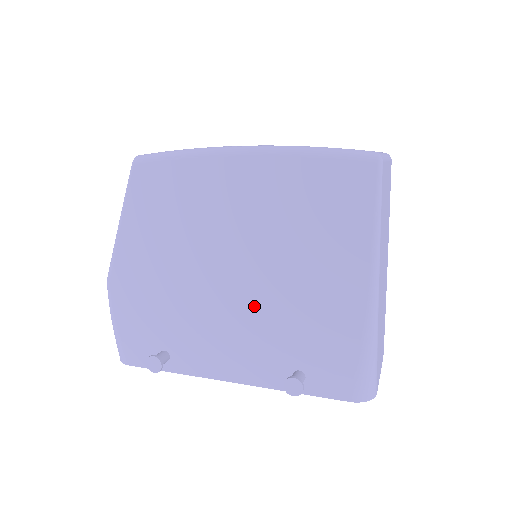
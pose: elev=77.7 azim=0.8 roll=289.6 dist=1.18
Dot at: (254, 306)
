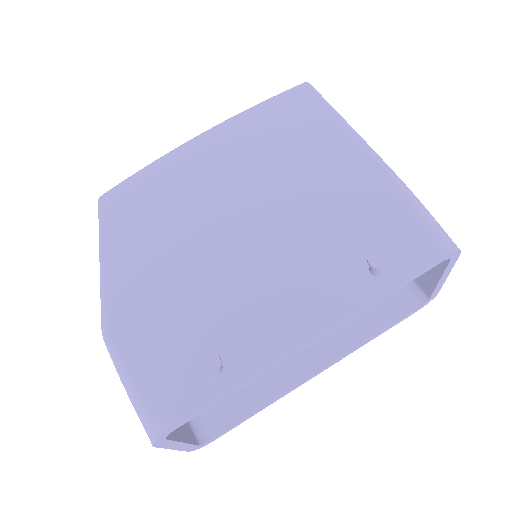
Dot at: (285, 235)
